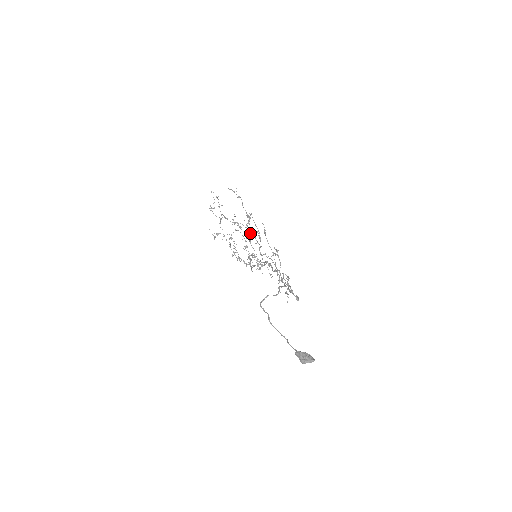
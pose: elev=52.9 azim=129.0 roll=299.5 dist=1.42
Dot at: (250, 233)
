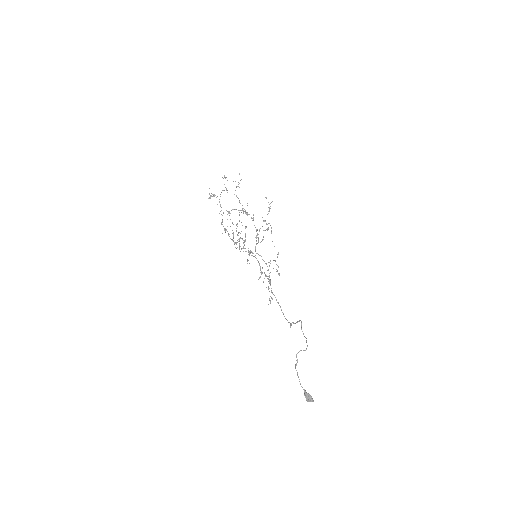
Dot at: (258, 234)
